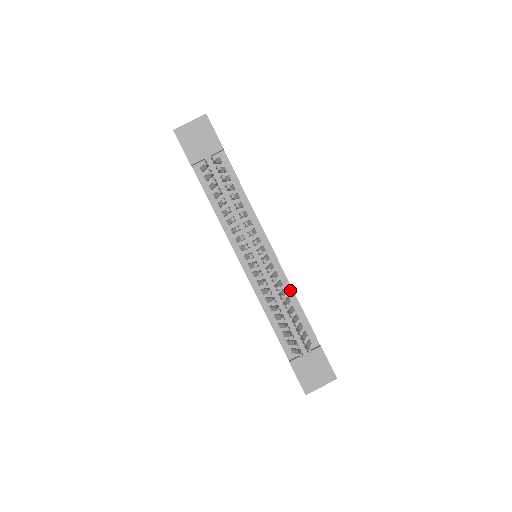
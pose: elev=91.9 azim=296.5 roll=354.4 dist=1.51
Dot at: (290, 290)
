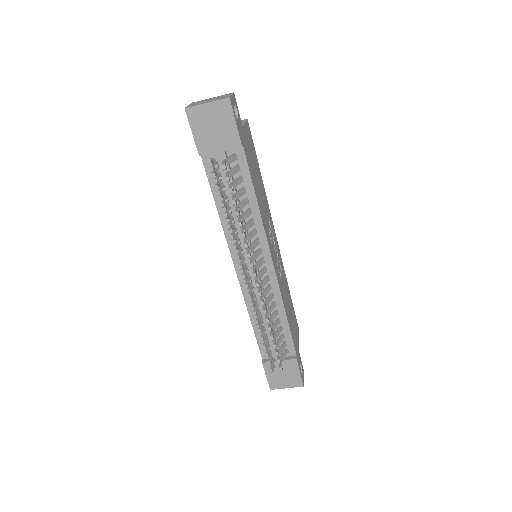
Dot at: (281, 304)
